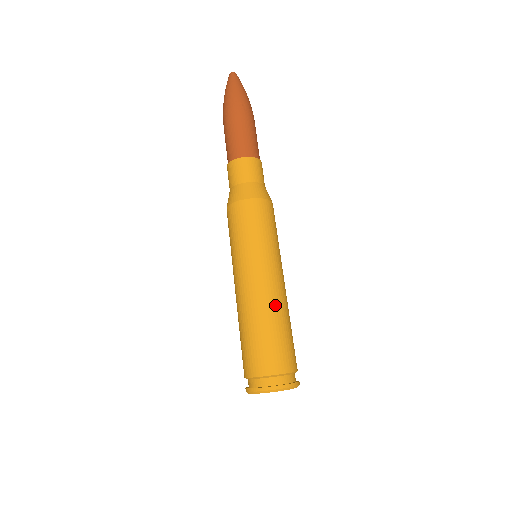
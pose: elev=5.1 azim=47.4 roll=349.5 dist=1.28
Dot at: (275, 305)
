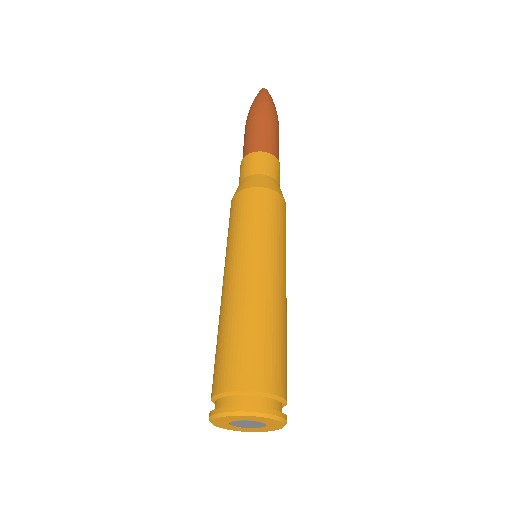
Dot at: (252, 301)
